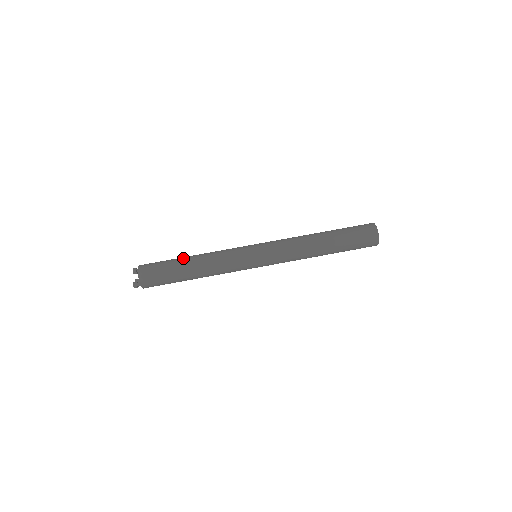
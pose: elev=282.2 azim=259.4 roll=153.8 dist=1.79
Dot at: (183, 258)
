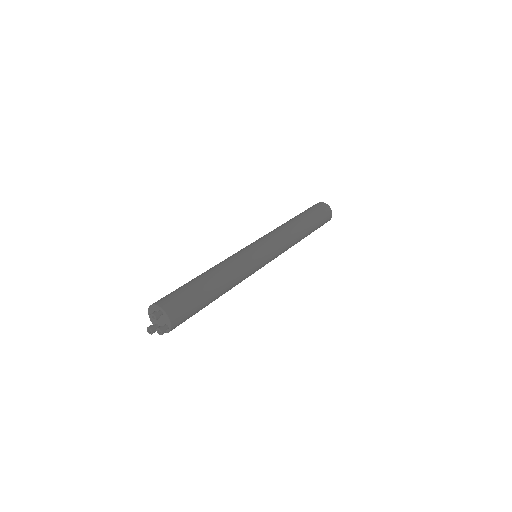
Dot at: occluded
